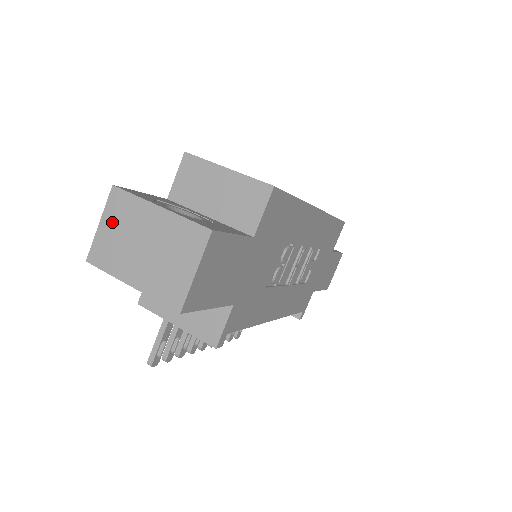
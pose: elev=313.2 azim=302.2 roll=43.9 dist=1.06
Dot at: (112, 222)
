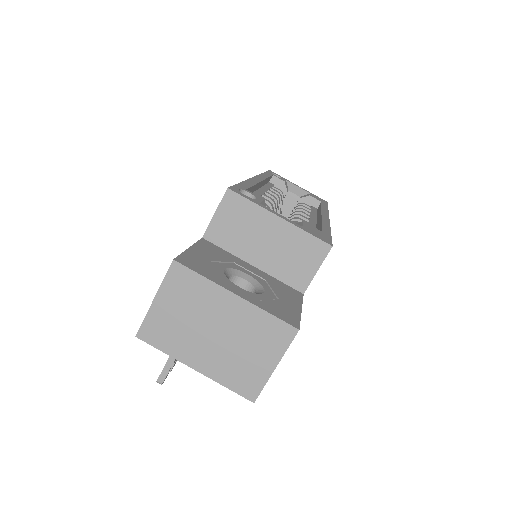
Dot at: (172, 301)
